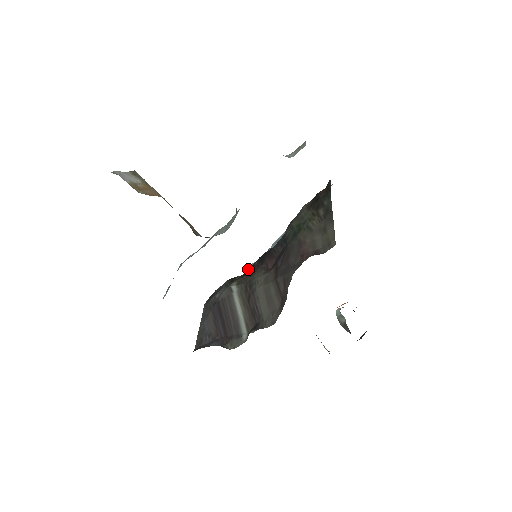
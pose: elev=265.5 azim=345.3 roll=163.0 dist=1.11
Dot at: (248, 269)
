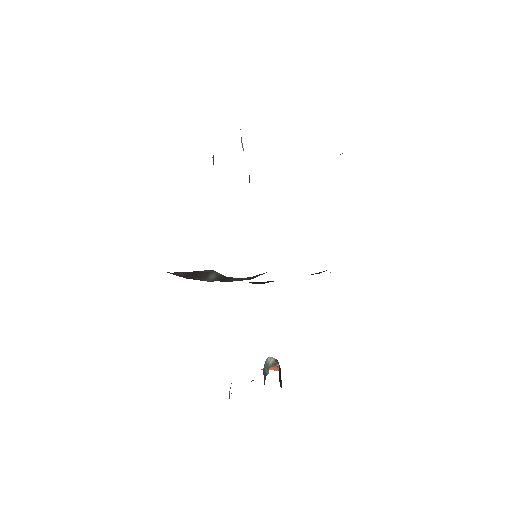
Dot at: occluded
